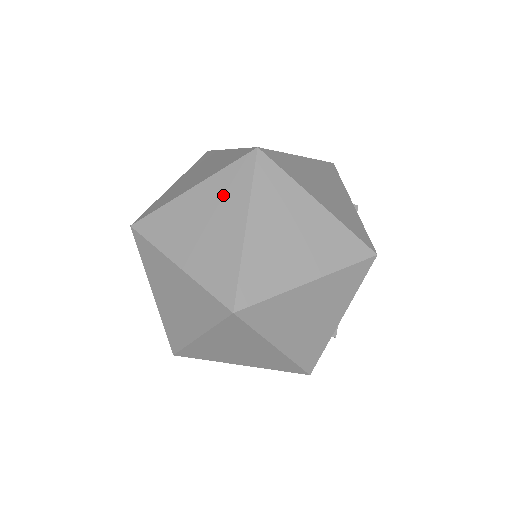
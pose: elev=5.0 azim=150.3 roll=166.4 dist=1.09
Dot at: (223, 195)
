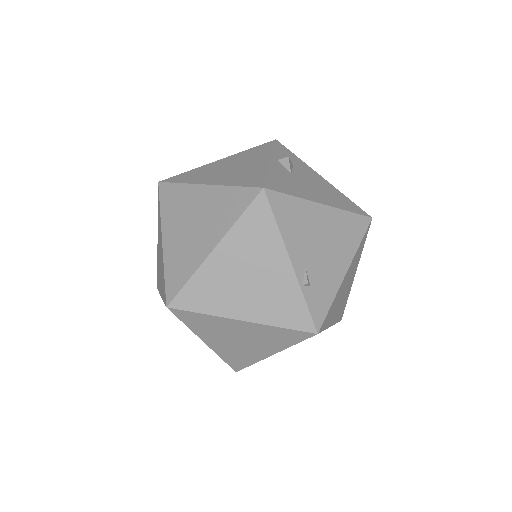
Dot at: (159, 229)
